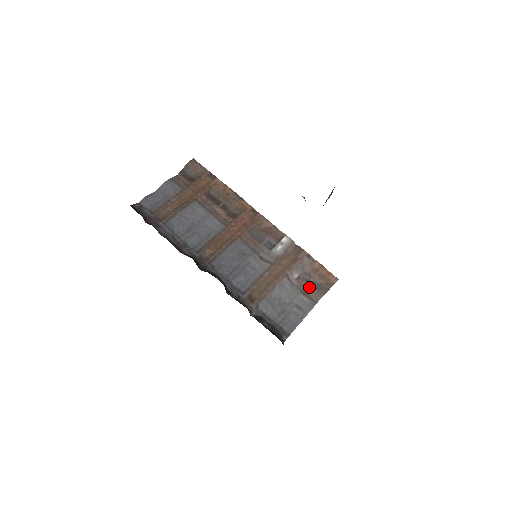
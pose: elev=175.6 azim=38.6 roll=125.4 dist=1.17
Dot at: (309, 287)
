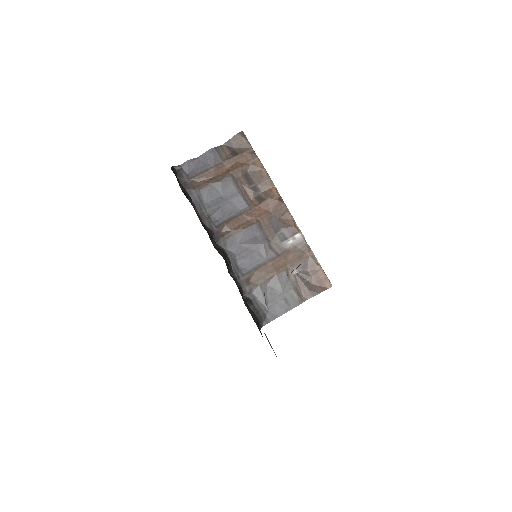
Dot at: (303, 286)
